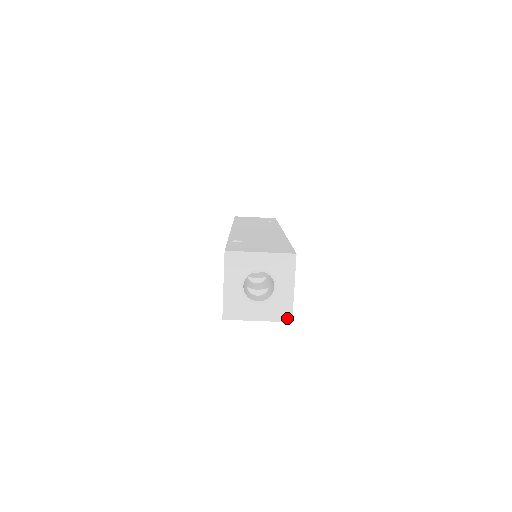
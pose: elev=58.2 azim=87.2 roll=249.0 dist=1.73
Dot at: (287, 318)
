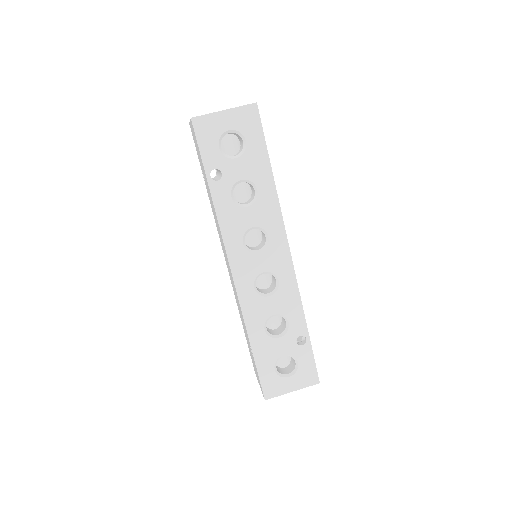
Dot at: (251, 104)
